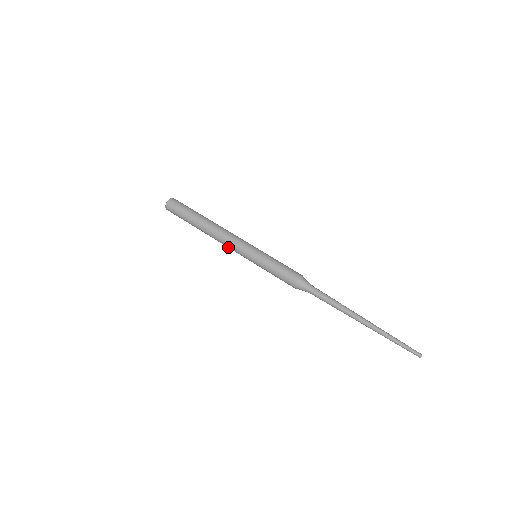
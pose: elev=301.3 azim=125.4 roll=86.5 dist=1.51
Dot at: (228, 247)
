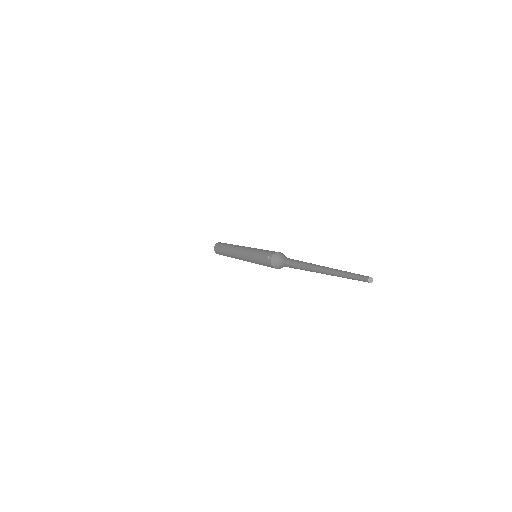
Dot at: (238, 254)
